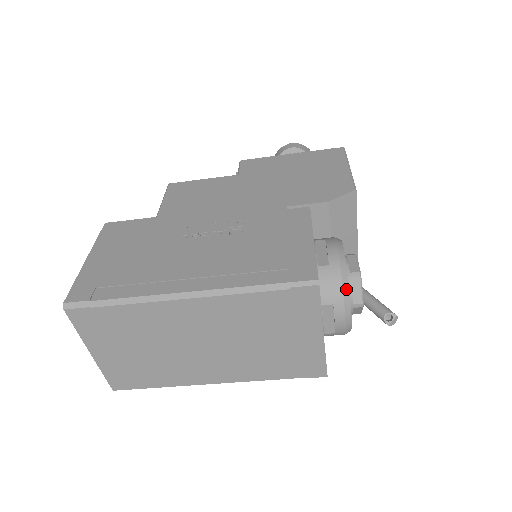
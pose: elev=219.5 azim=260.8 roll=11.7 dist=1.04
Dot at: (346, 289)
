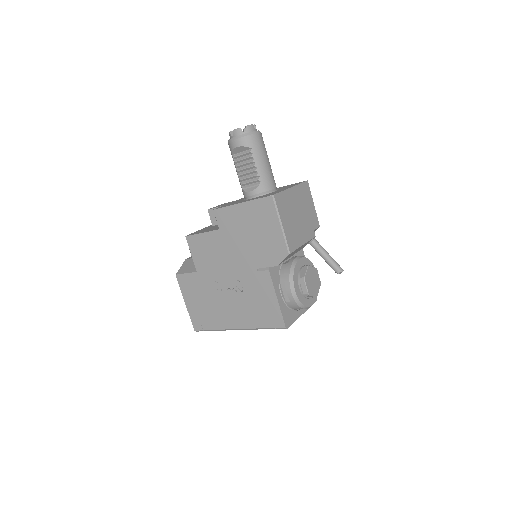
Dot at: (303, 307)
